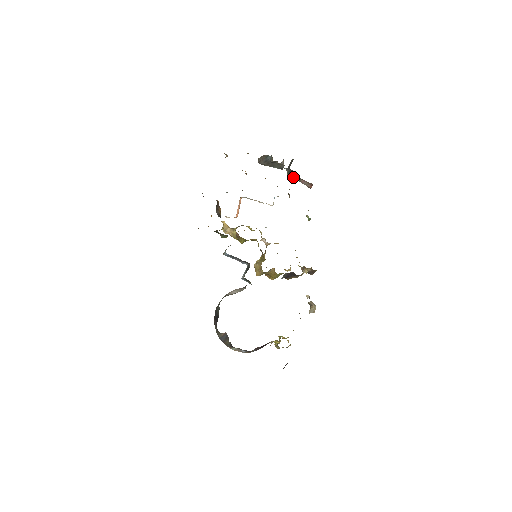
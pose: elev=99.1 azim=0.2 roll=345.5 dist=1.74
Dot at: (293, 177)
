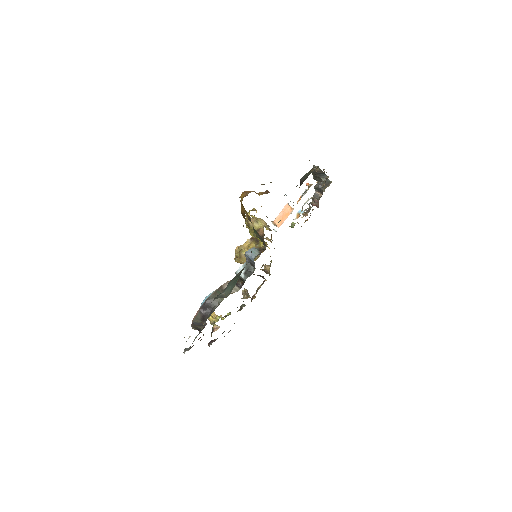
Dot at: (315, 193)
